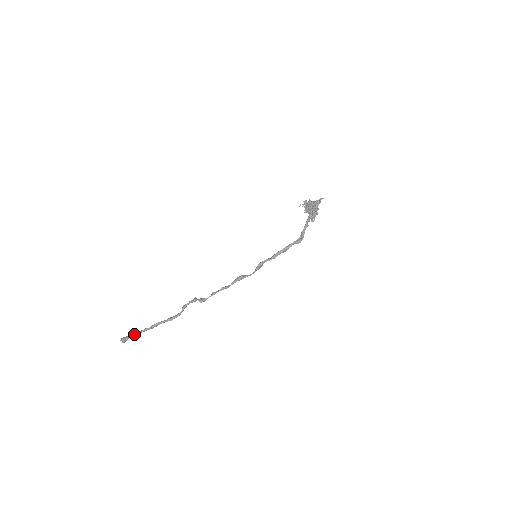
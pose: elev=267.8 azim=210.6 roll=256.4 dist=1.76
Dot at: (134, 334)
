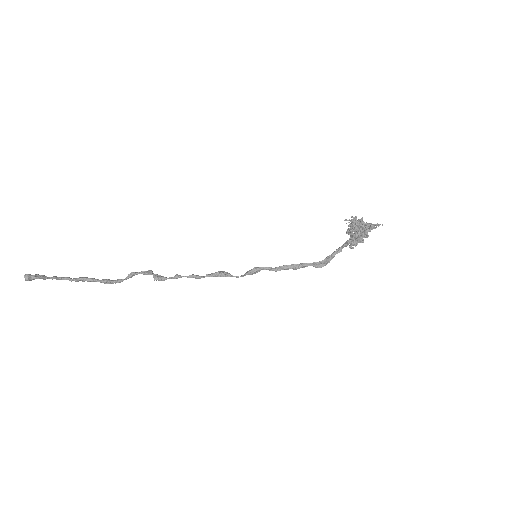
Dot at: (47, 277)
